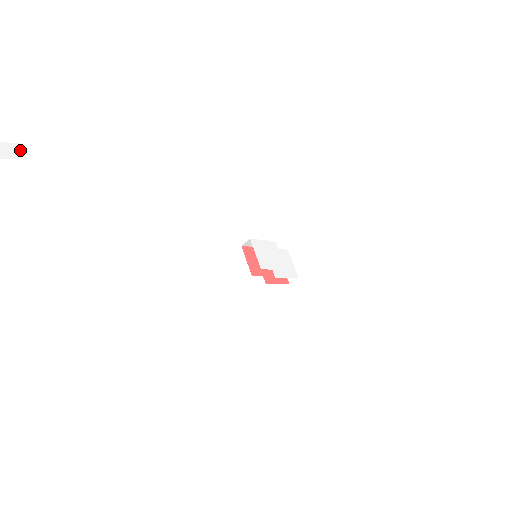
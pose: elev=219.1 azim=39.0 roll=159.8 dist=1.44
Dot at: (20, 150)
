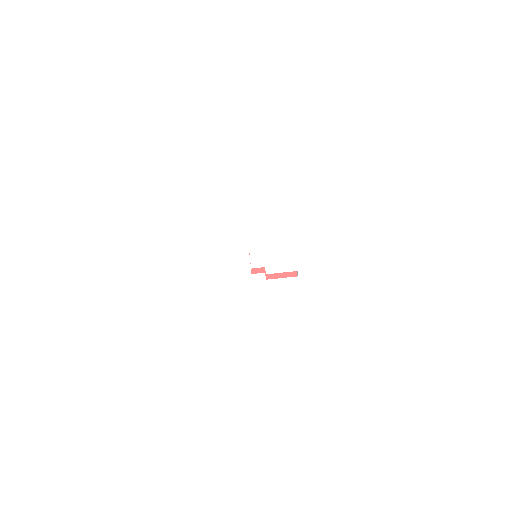
Dot at: (75, 219)
